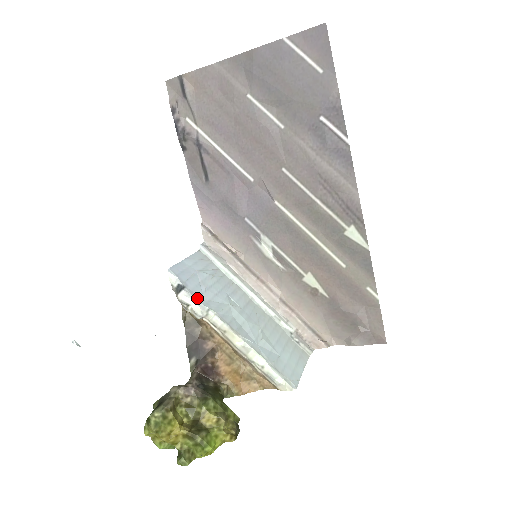
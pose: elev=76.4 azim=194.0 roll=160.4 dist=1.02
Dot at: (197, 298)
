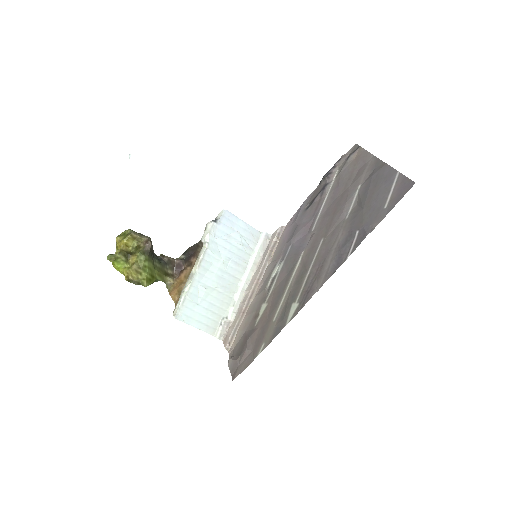
Dot at: (212, 233)
